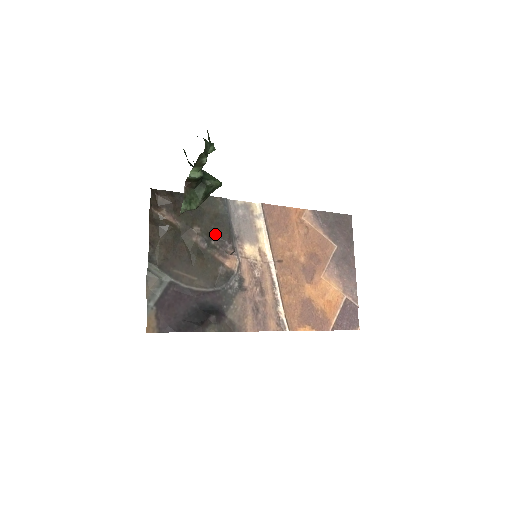
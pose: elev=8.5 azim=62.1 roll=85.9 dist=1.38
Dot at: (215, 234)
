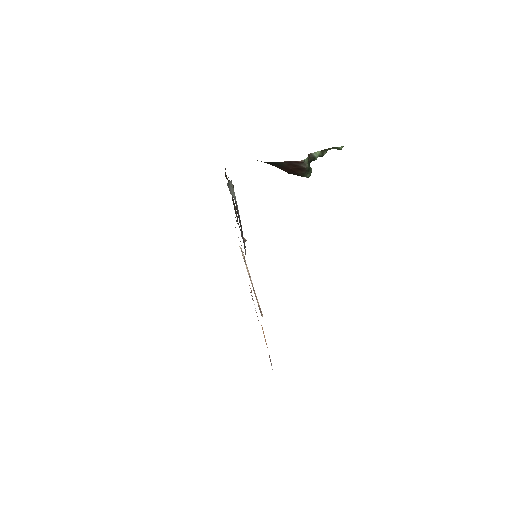
Dot at: occluded
